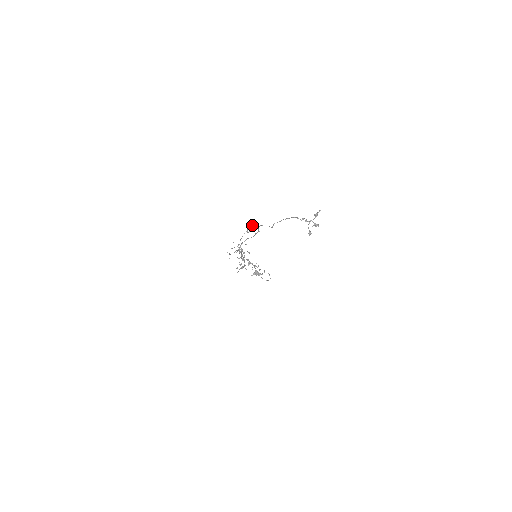
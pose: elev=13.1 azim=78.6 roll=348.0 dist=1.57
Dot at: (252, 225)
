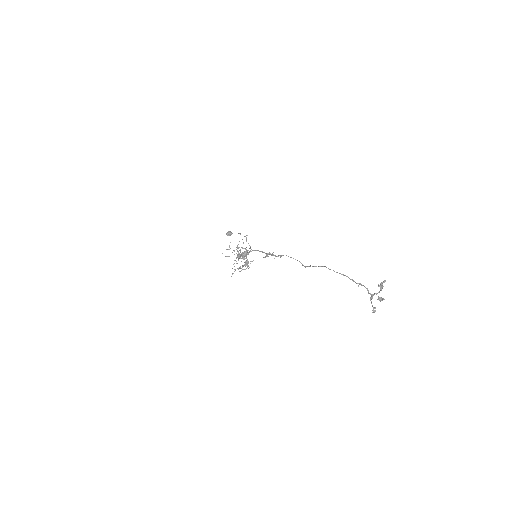
Dot at: (273, 252)
